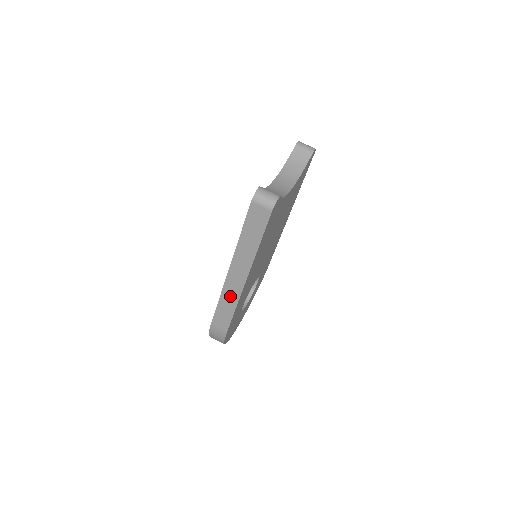
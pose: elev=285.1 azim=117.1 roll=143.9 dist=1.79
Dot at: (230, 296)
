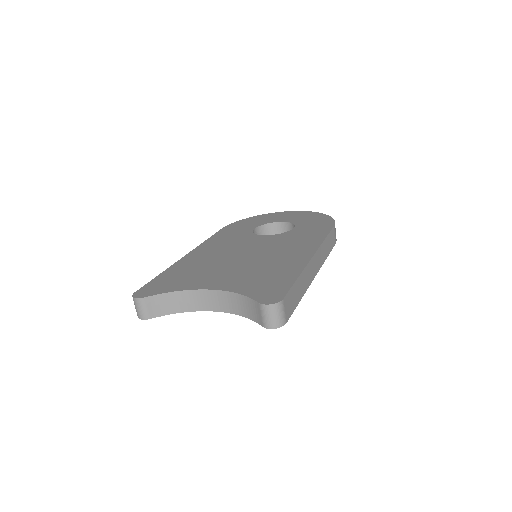
Dot at: occluded
